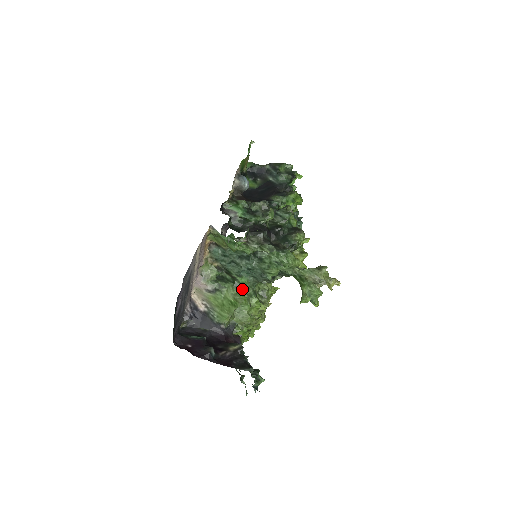
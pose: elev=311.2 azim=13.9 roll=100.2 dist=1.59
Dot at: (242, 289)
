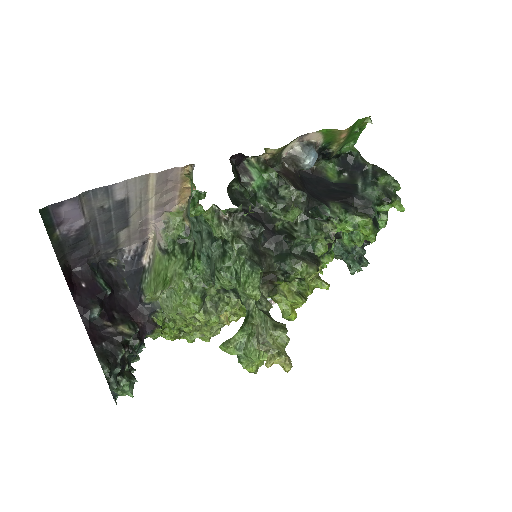
Dot at: (190, 274)
